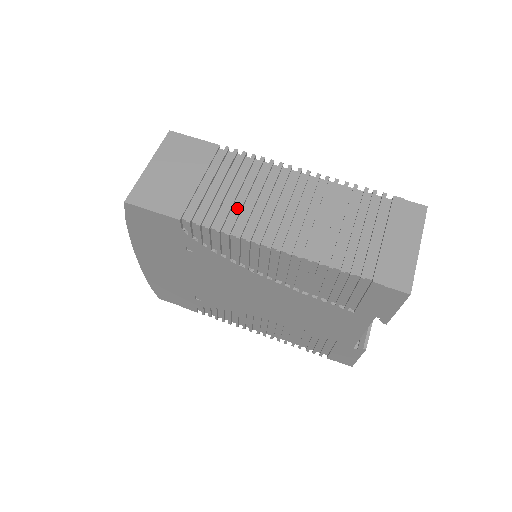
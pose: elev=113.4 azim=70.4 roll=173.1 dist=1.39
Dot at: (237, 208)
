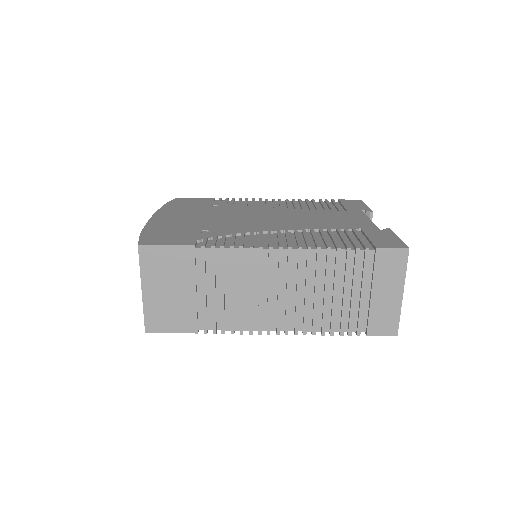
Dot at: (239, 309)
